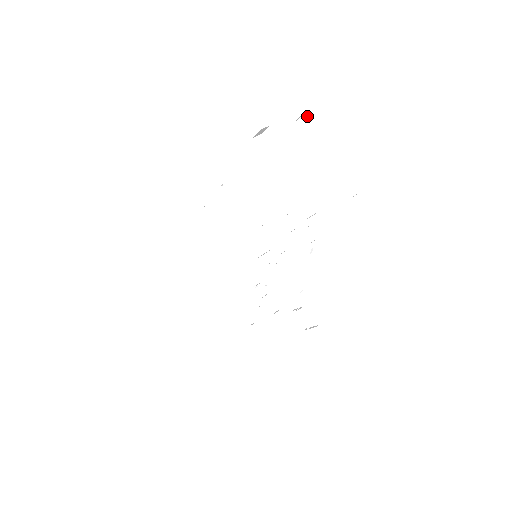
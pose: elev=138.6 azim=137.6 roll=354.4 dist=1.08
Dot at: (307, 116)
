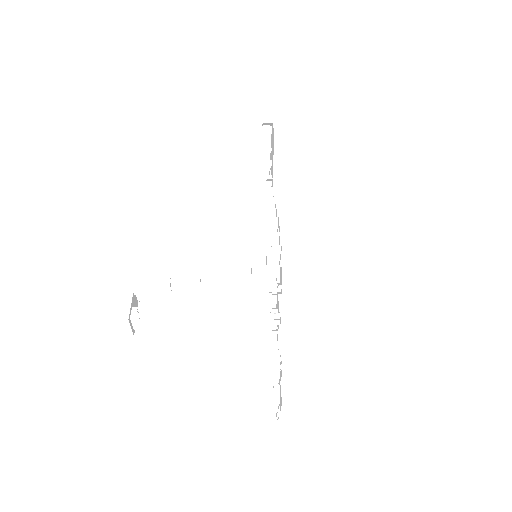
Dot at: occluded
